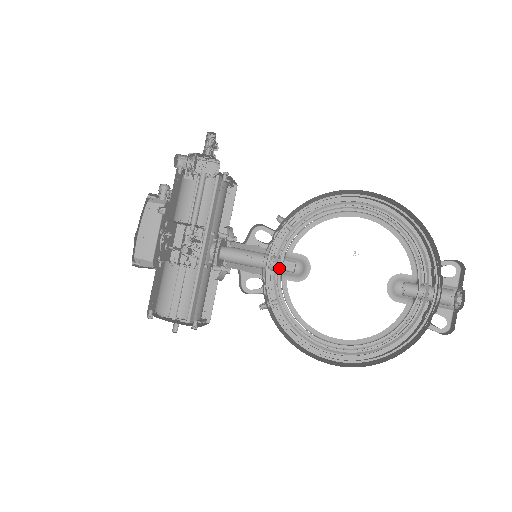
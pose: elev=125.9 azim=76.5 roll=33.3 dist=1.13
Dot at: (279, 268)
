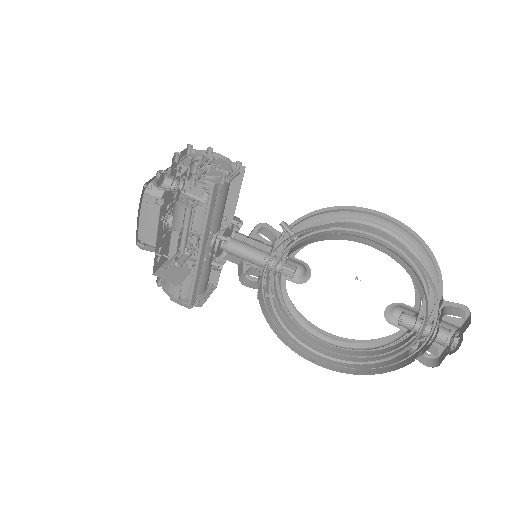
Dot at: (280, 266)
